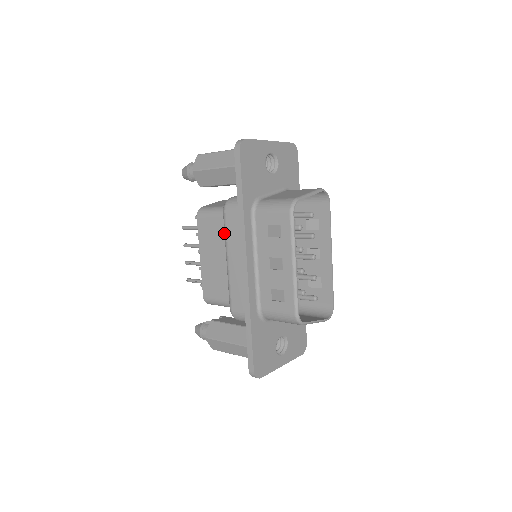
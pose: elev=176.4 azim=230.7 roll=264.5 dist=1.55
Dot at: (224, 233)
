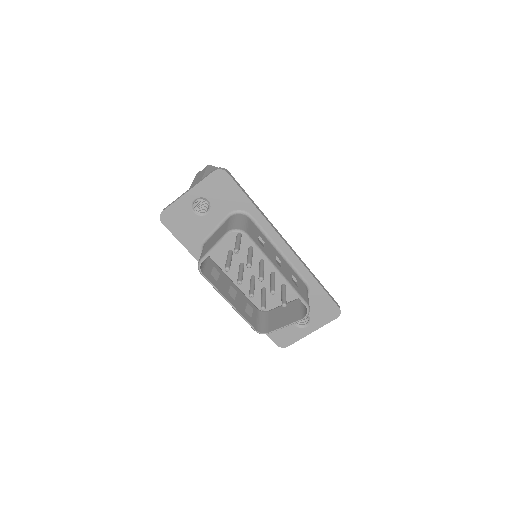
Dot at: occluded
